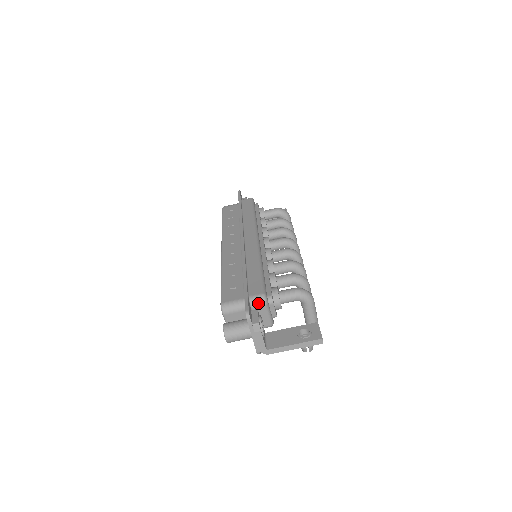
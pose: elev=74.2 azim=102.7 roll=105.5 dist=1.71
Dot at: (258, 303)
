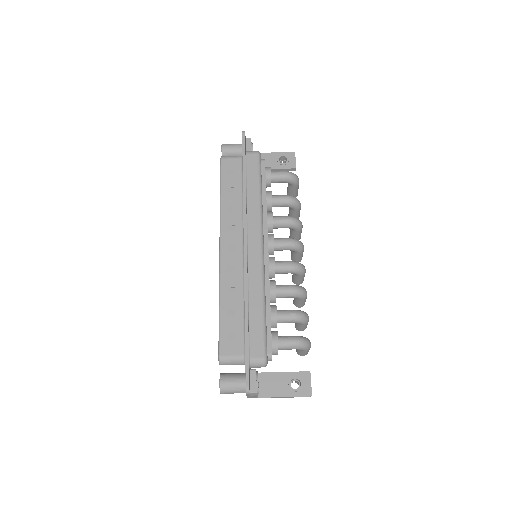
Dot at: (258, 366)
